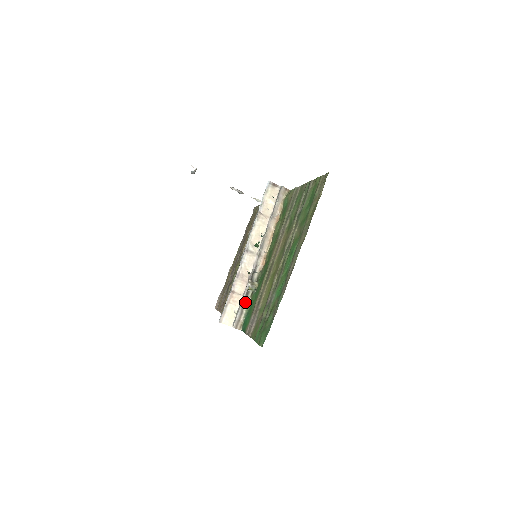
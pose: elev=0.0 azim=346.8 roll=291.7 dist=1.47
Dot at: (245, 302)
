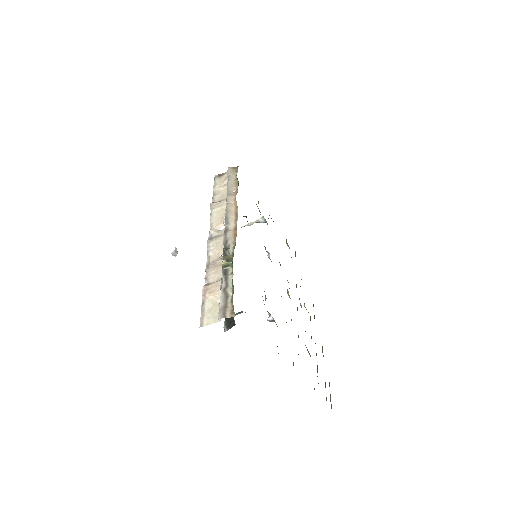
Dot at: (226, 283)
